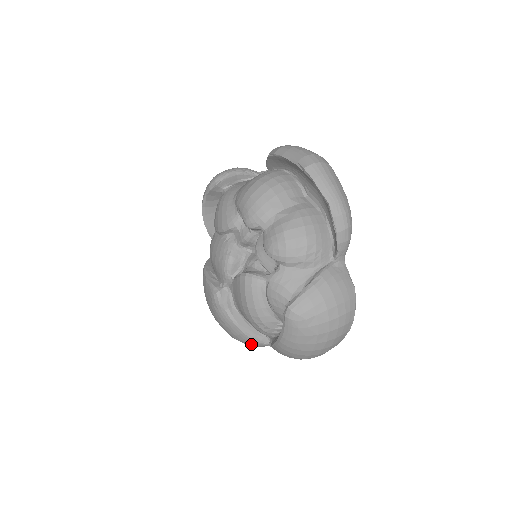
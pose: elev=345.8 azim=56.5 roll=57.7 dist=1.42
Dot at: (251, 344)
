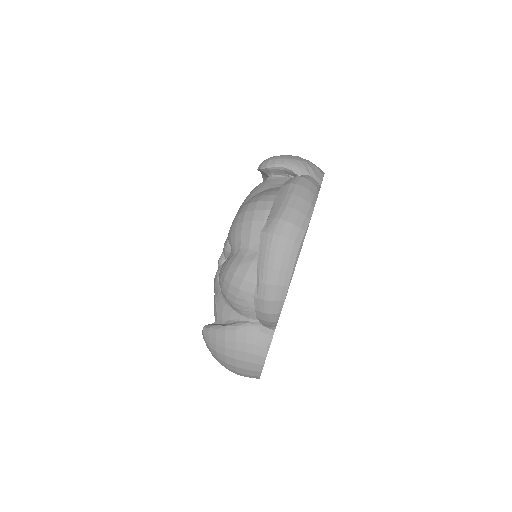
Dot at: occluded
